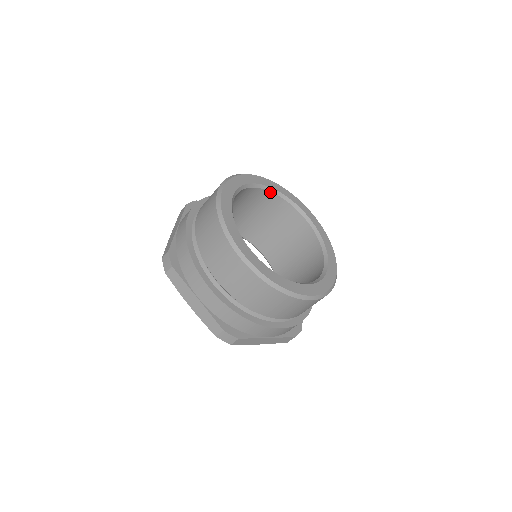
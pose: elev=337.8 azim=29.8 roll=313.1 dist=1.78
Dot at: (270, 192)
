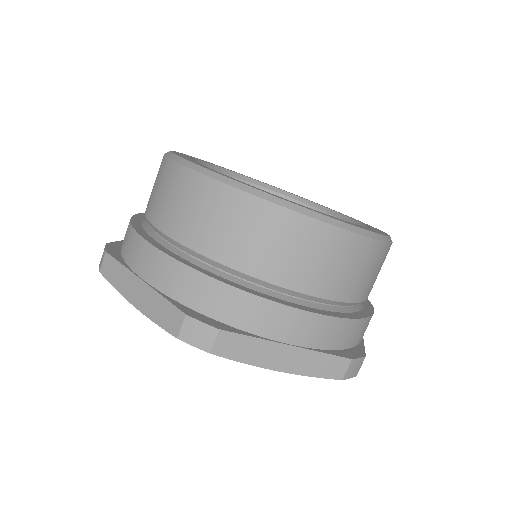
Dot at: occluded
